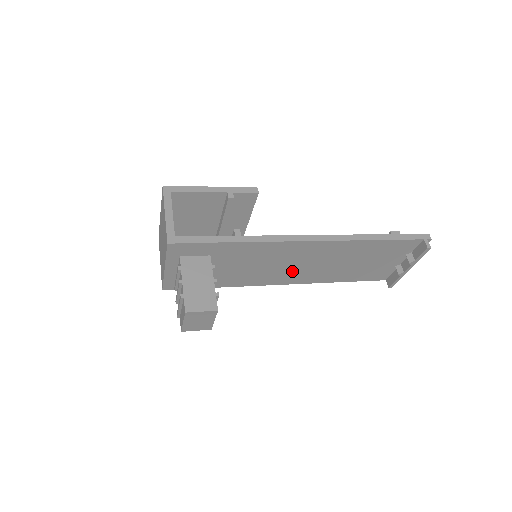
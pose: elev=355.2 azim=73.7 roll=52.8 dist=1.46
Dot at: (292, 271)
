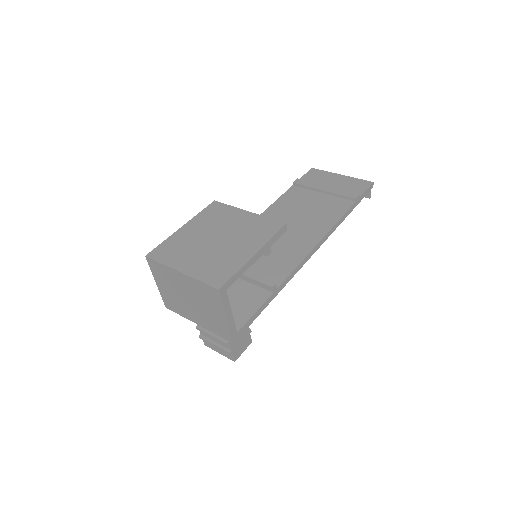
Dot at: occluded
